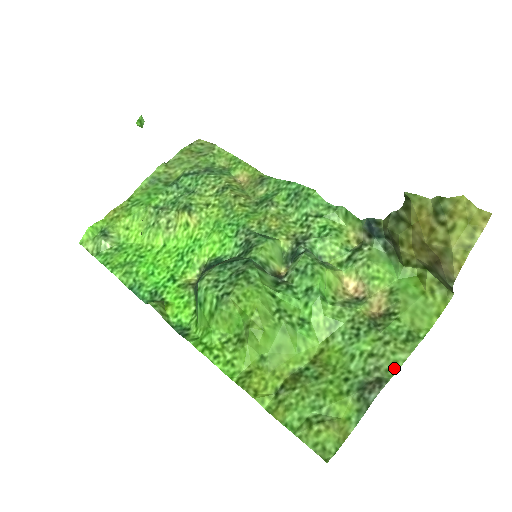
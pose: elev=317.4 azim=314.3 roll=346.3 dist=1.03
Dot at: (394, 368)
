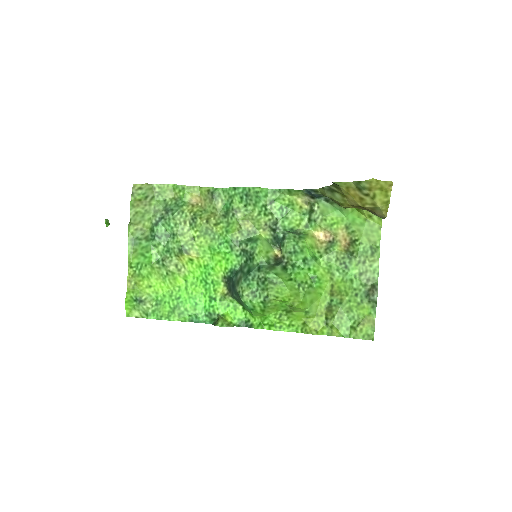
Dot at: (376, 274)
